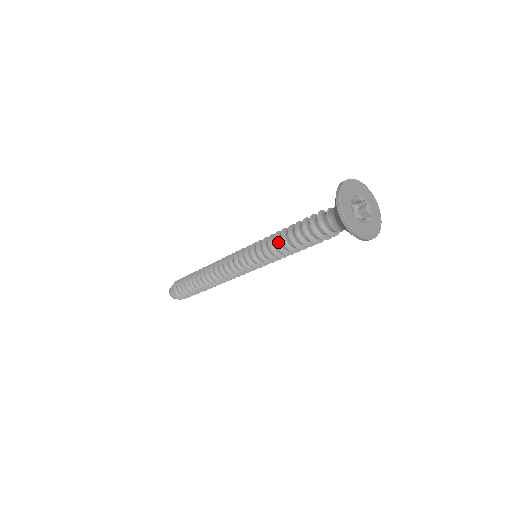
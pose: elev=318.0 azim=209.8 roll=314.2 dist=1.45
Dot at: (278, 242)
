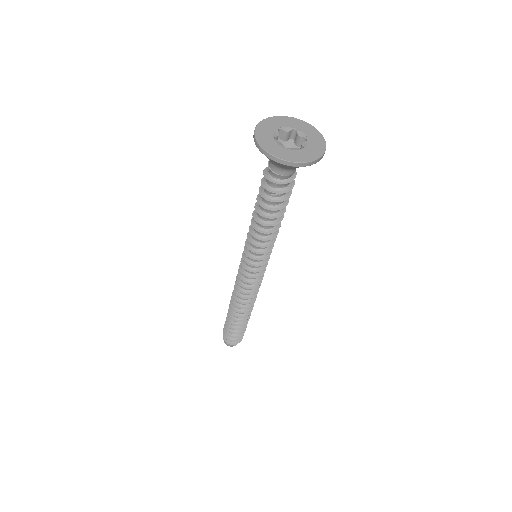
Dot at: occluded
